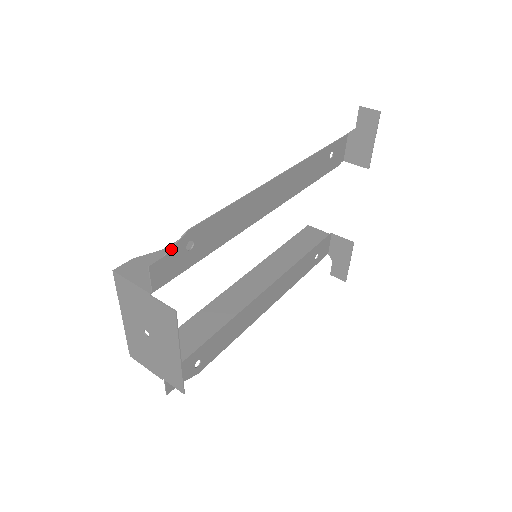
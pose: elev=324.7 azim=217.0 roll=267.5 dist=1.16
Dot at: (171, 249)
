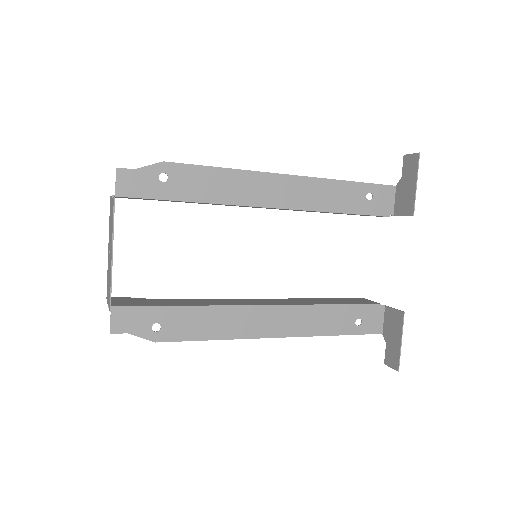
Dot at: (142, 167)
